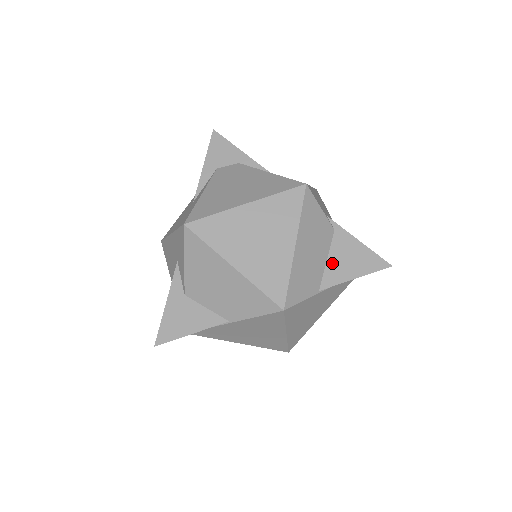
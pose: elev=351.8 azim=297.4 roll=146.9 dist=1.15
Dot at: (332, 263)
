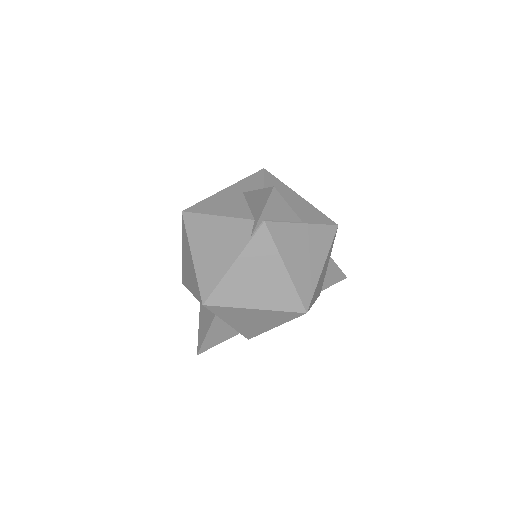
Dot at: occluded
